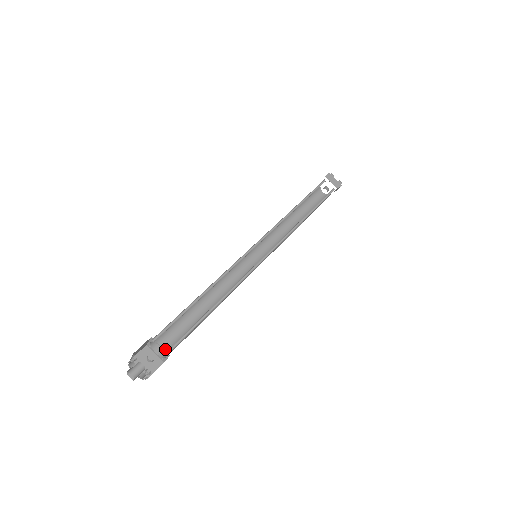
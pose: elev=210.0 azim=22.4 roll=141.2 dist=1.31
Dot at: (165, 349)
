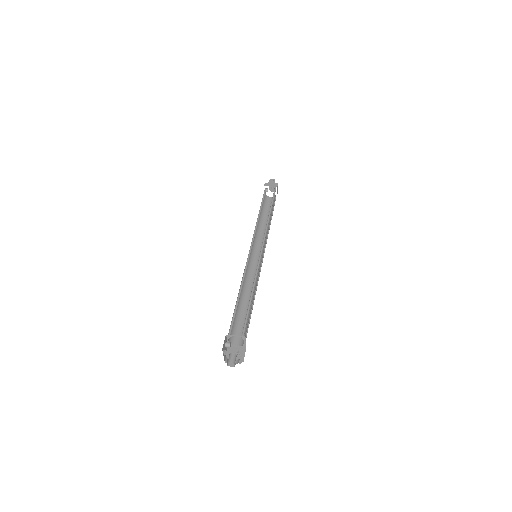
Dot at: (231, 337)
